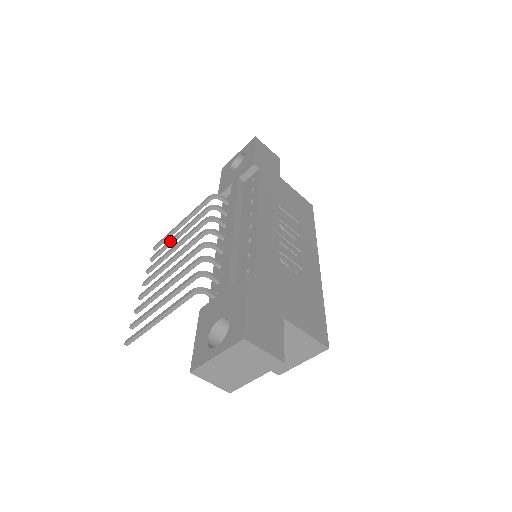
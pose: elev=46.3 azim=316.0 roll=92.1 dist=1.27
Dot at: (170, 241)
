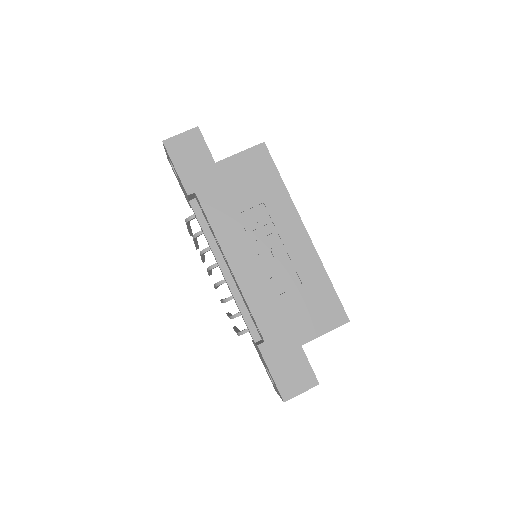
Dot at: occluded
